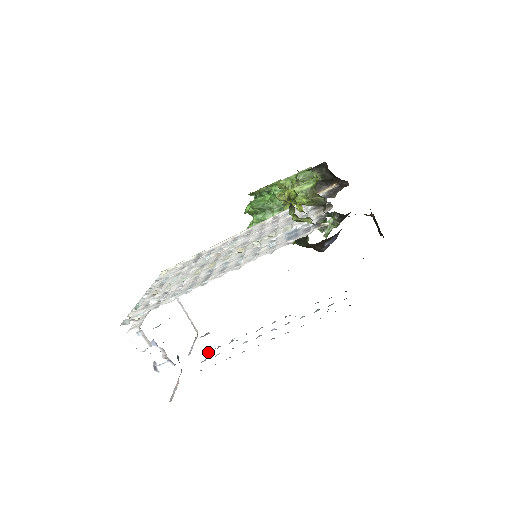
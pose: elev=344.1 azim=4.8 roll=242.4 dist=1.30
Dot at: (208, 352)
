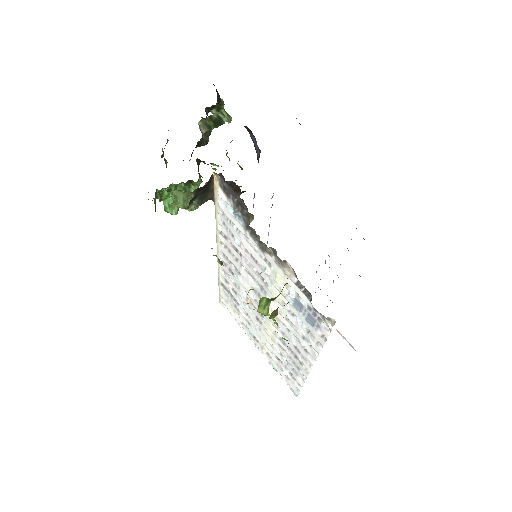
Dot at: occluded
